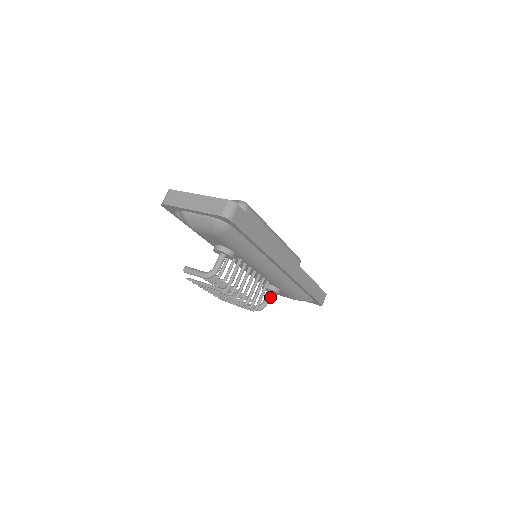
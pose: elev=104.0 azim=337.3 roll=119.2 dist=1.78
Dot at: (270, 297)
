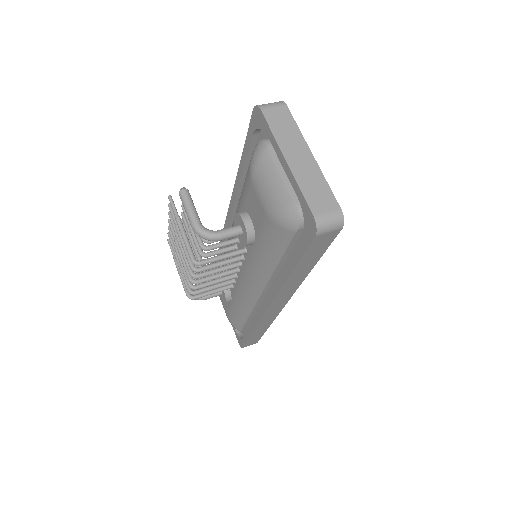
Dot at: (214, 296)
